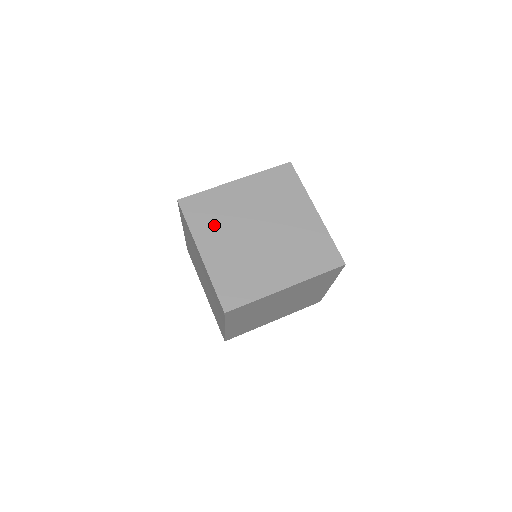
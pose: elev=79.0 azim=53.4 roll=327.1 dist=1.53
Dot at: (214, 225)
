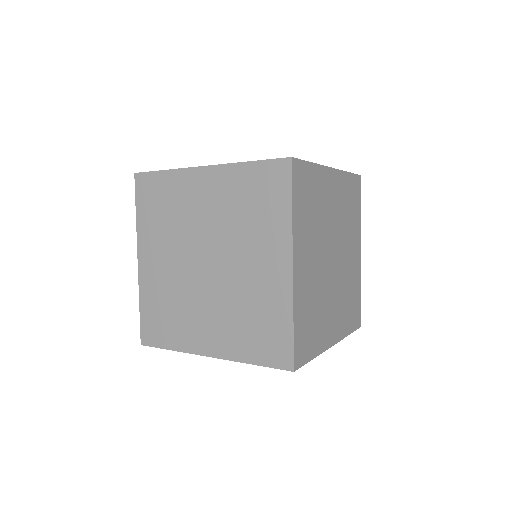
Dot at: (161, 228)
